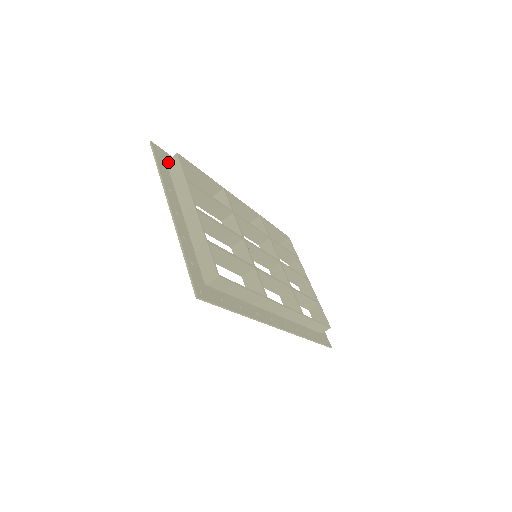
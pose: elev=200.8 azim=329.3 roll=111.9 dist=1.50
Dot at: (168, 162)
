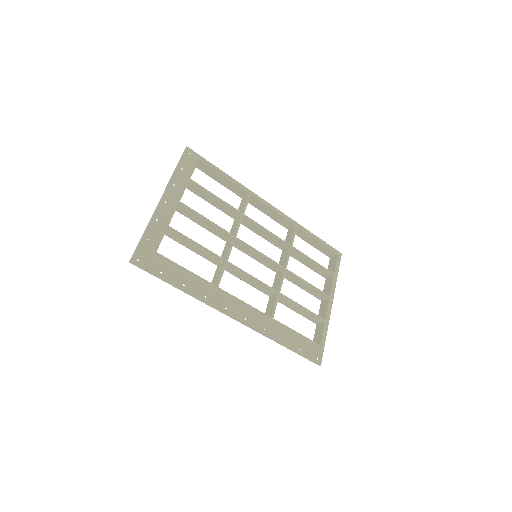
Dot at: (193, 164)
